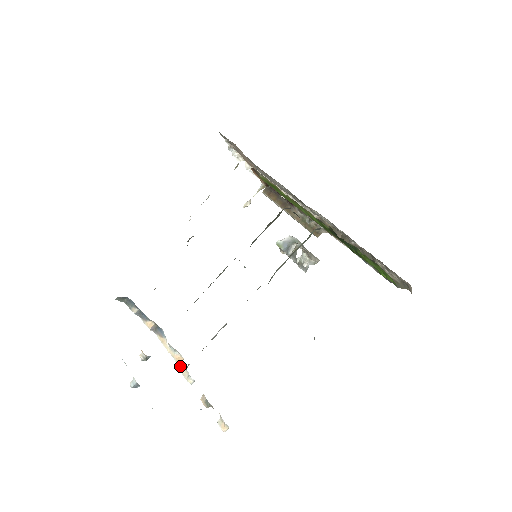
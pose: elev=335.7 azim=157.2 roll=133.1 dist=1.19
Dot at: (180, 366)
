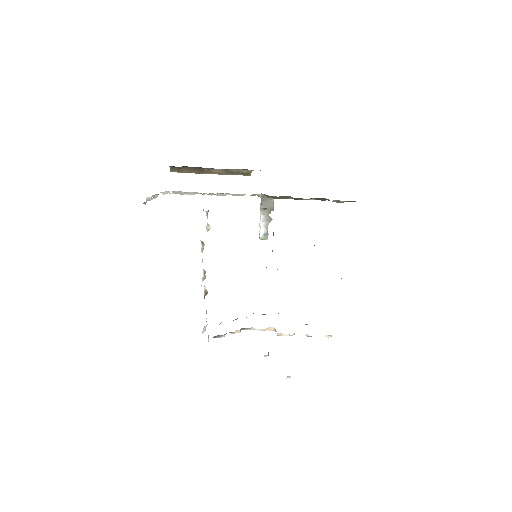
Dot at: (279, 334)
